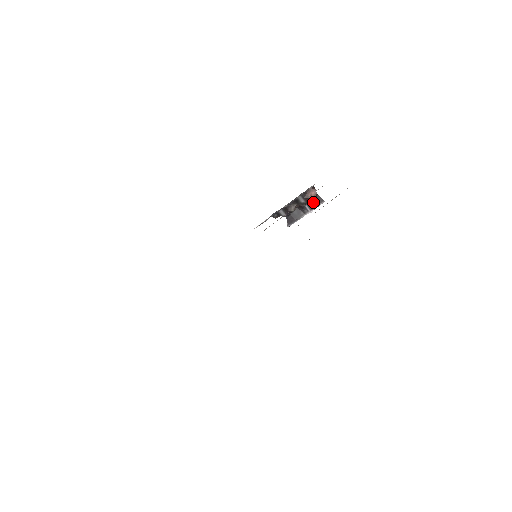
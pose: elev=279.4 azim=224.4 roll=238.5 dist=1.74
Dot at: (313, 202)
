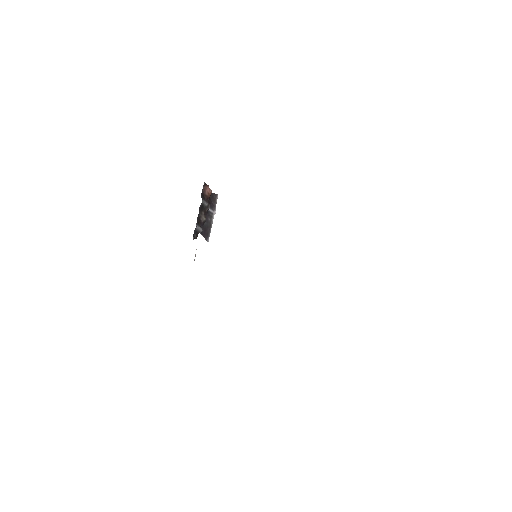
Dot at: (210, 201)
